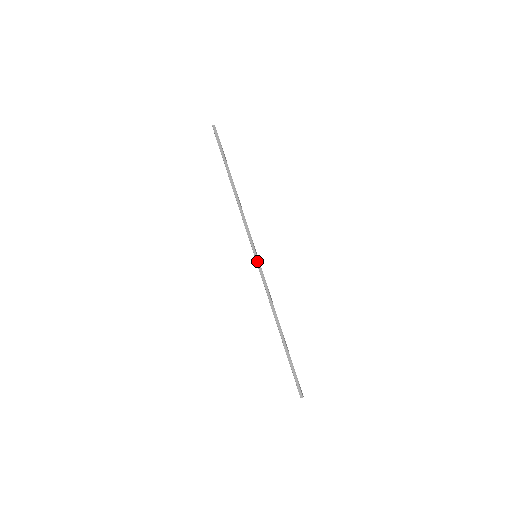
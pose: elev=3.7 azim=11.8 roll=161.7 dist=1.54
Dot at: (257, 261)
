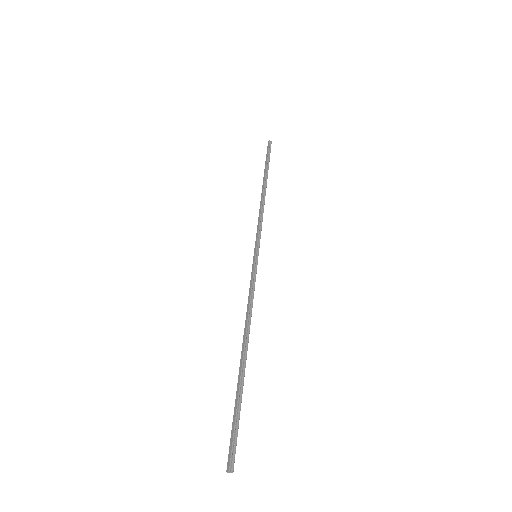
Dot at: (253, 261)
